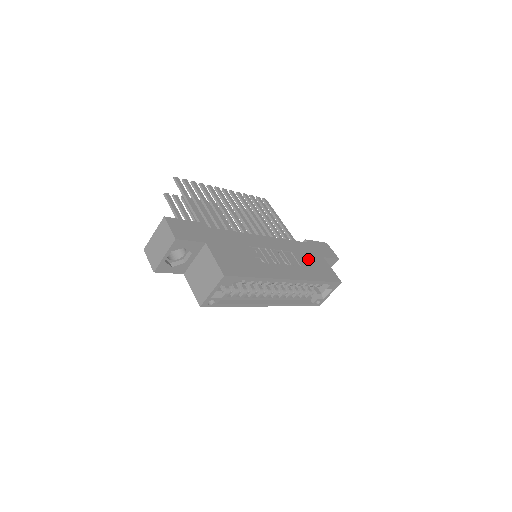
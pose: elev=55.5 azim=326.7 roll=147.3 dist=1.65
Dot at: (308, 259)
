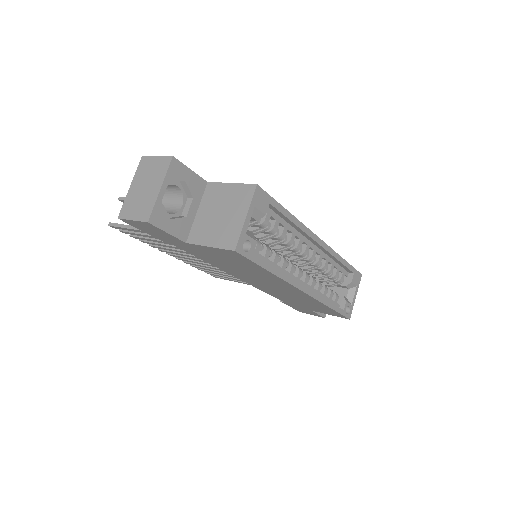
Dot at: occluded
